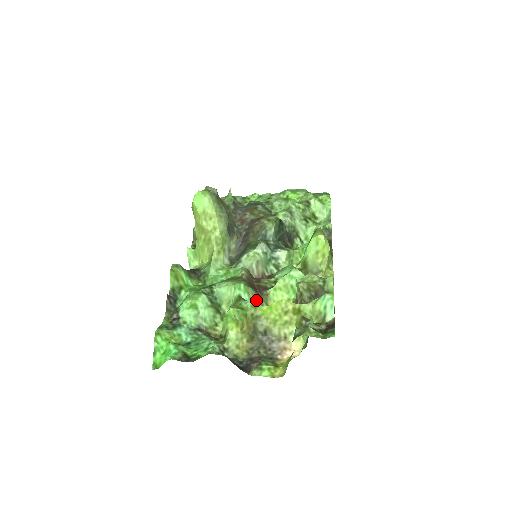
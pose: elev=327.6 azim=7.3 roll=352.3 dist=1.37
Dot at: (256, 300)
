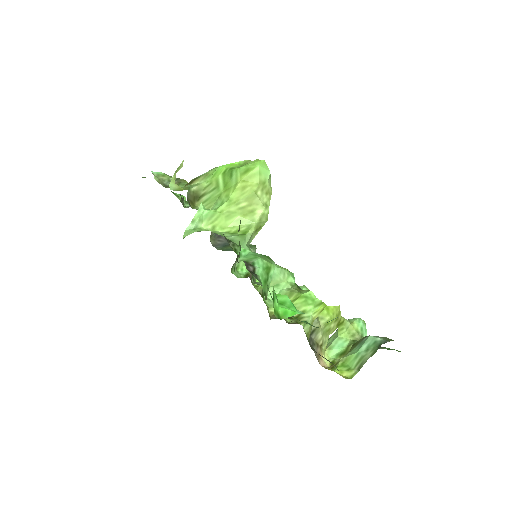
Dot at: occluded
